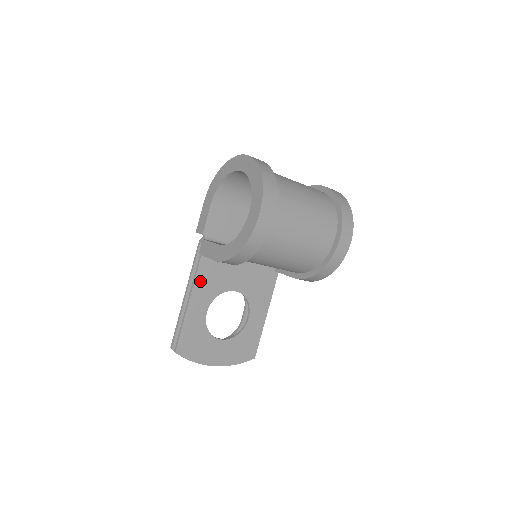
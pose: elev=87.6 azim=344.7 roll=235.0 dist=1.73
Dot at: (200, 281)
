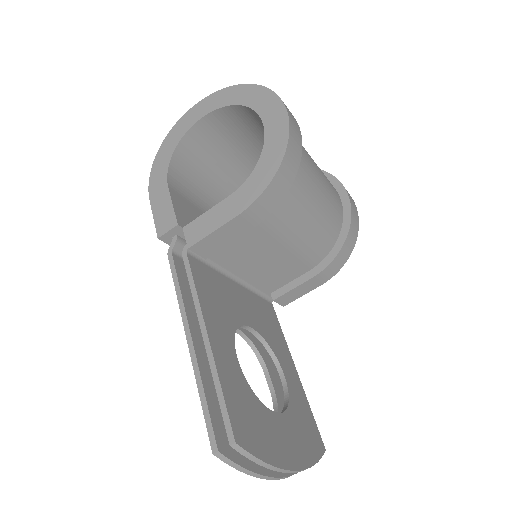
Dot at: (205, 301)
